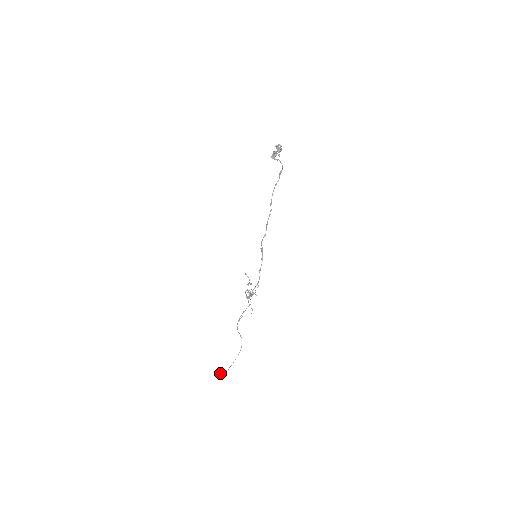
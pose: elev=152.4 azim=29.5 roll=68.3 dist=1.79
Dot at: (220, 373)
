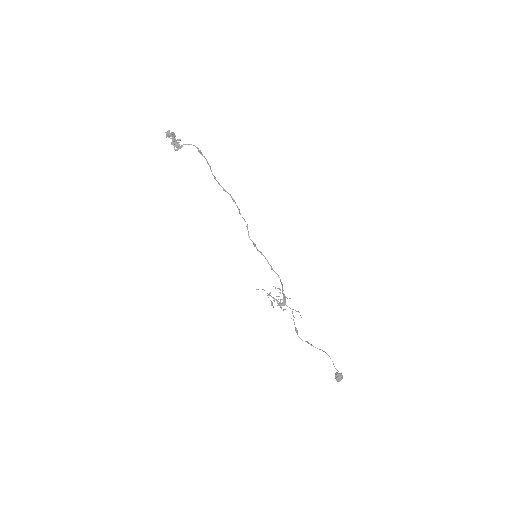
Dot at: (336, 380)
